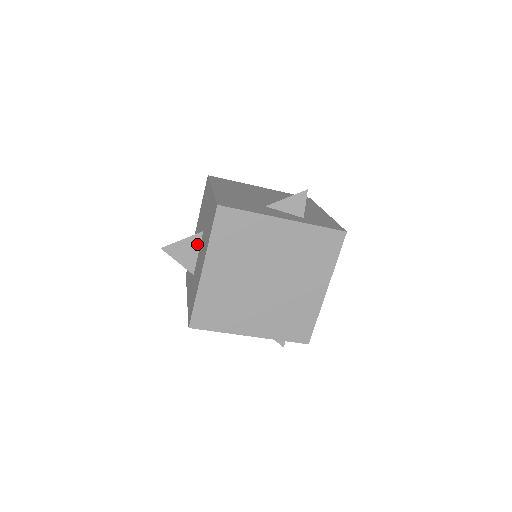
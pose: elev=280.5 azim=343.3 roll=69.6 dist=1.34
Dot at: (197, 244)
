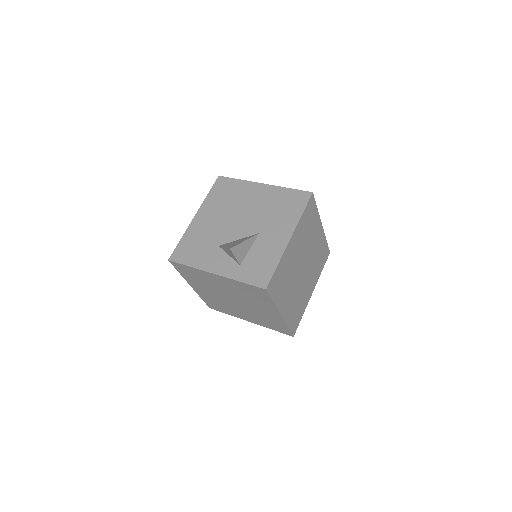
Dot at: occluded
